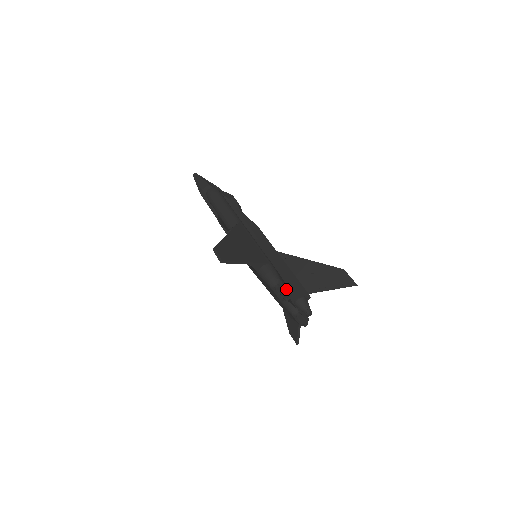
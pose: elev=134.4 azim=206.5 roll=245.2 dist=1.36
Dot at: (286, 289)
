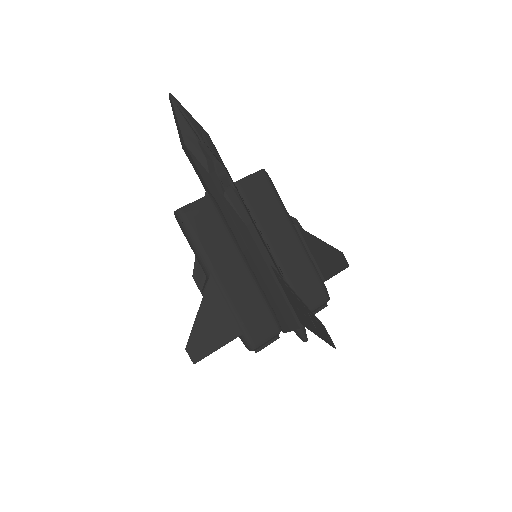
Dot at: (271, 339)
